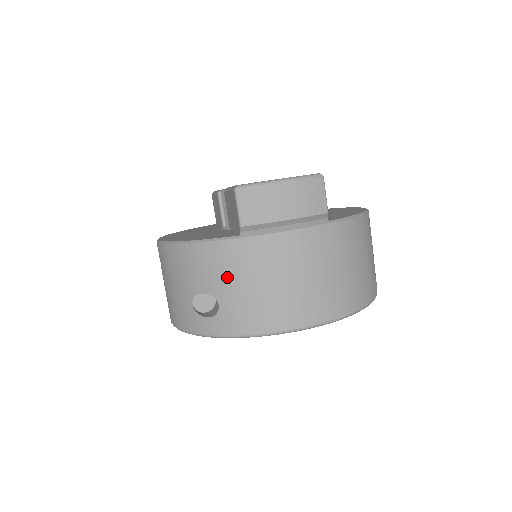
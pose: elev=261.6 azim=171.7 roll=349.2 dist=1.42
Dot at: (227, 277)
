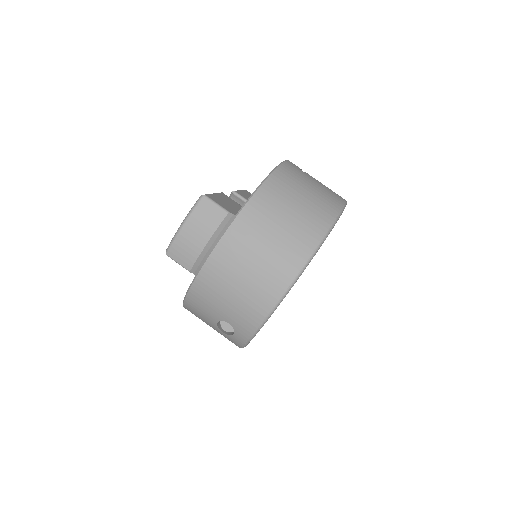
Dot at: (214, 305)
